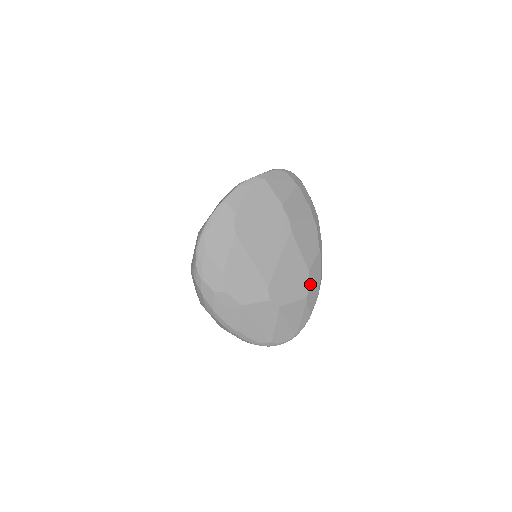
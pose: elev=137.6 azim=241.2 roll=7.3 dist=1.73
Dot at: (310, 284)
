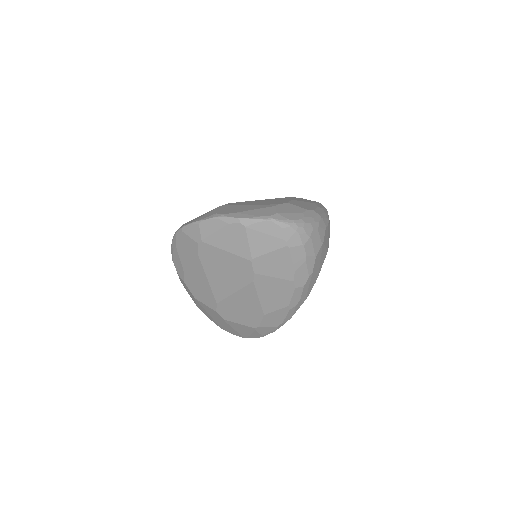
Dot at: (263, 323)
